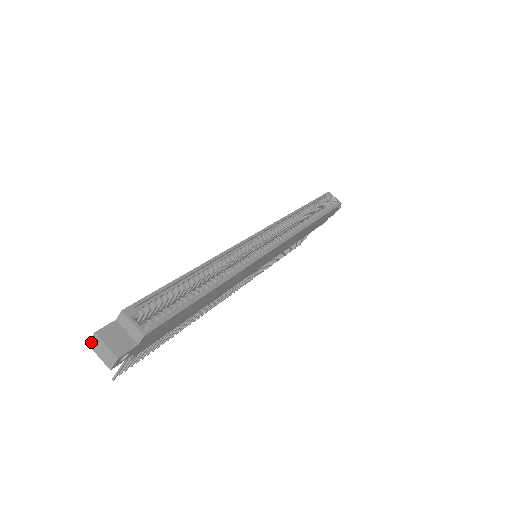
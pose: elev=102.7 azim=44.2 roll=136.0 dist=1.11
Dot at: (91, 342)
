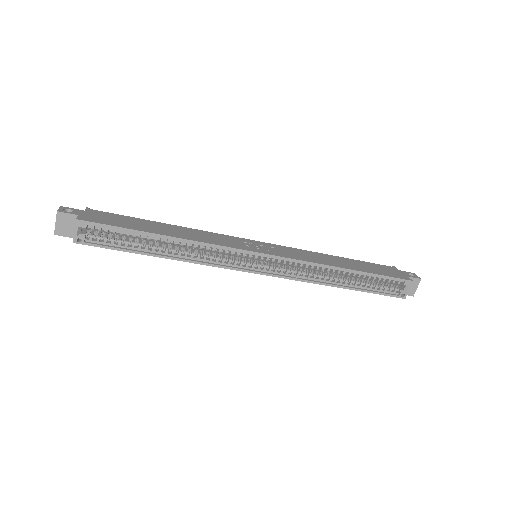
Dot at: (59, 209)
